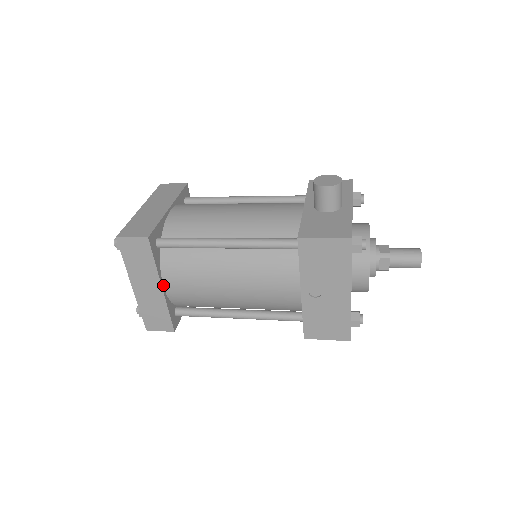
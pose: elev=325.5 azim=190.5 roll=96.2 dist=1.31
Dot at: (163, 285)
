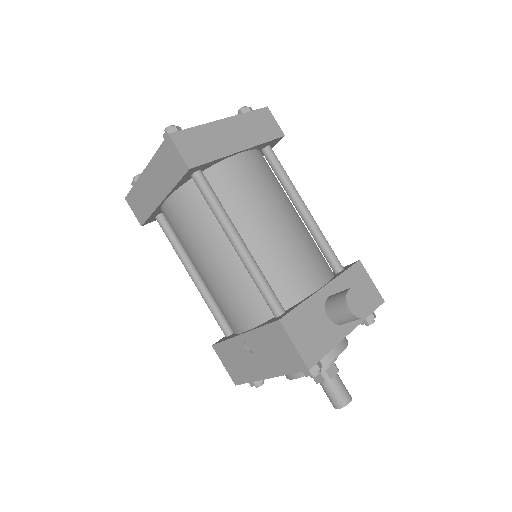
Dot at: (166, 199)
